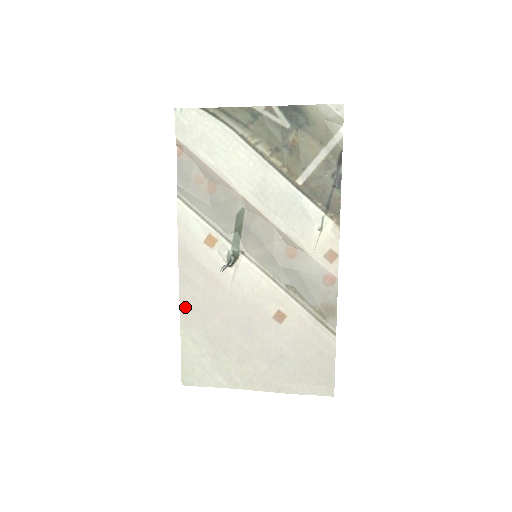
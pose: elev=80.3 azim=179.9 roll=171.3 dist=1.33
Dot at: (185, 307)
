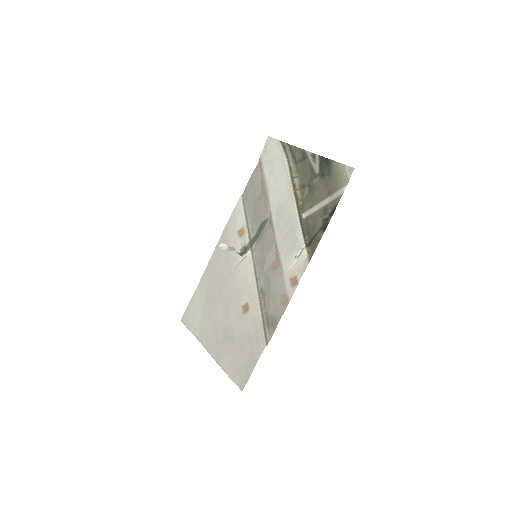
Dot at: (208, 269)
